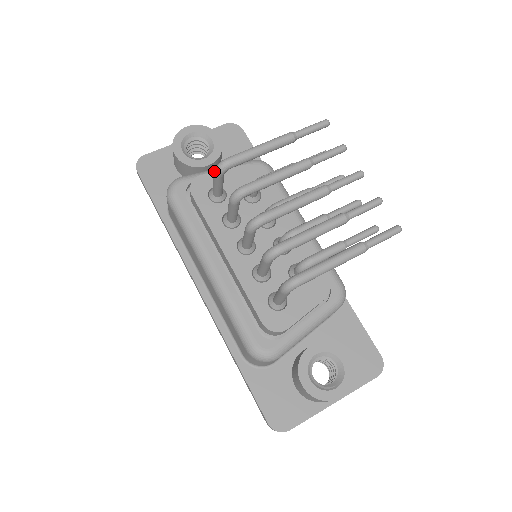
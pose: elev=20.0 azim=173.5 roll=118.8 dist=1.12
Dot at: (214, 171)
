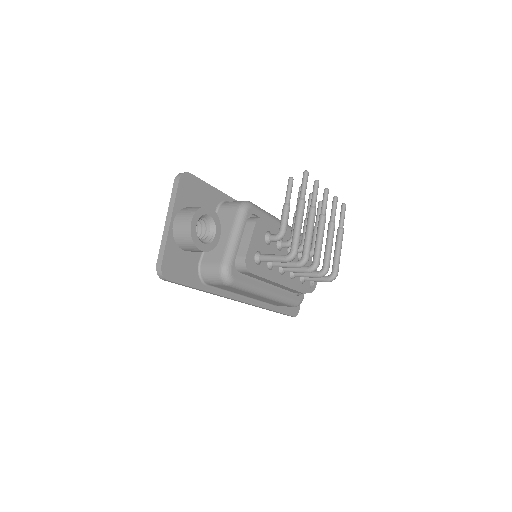
Dot at: occluded
